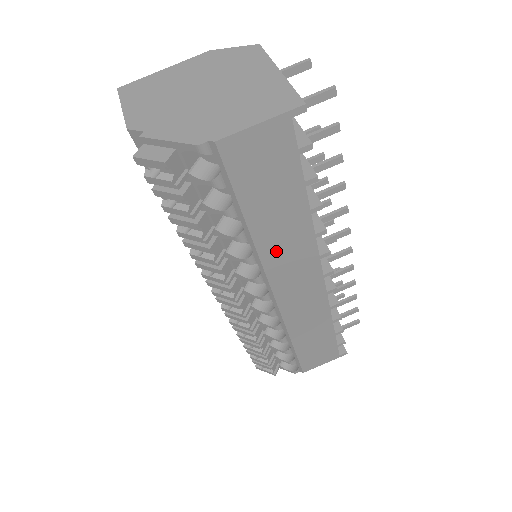
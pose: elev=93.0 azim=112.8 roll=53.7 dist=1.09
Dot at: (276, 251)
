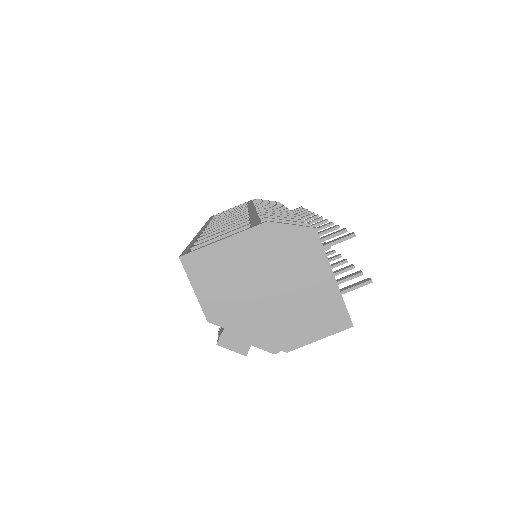
Dot at: occluded
